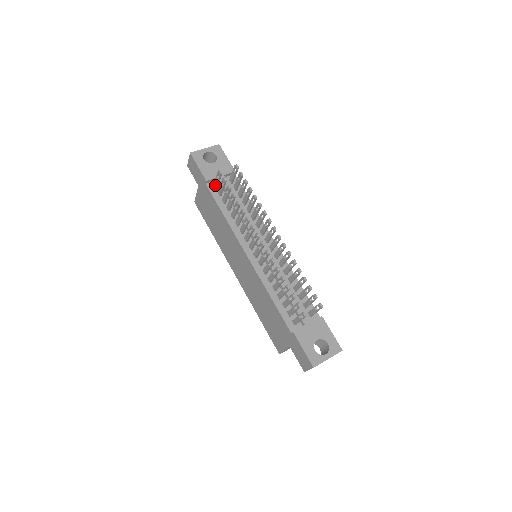
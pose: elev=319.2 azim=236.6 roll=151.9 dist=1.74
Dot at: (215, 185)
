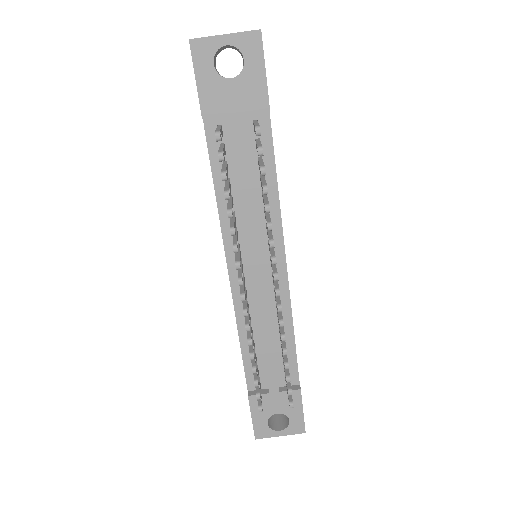
Dot at: occluded
